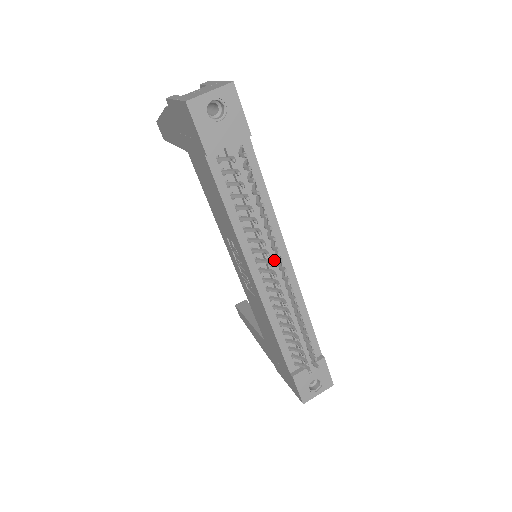
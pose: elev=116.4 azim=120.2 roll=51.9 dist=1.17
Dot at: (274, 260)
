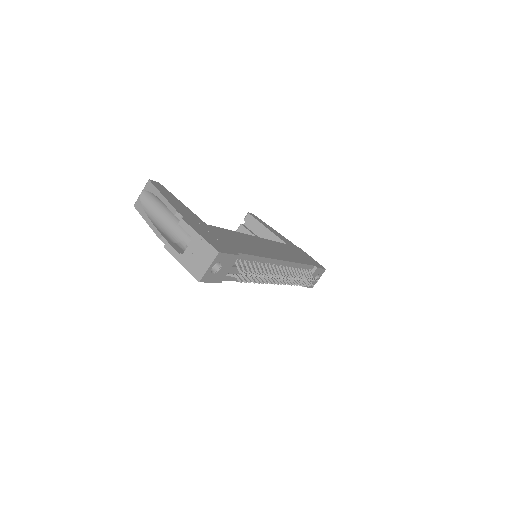
Dot at: occluded
